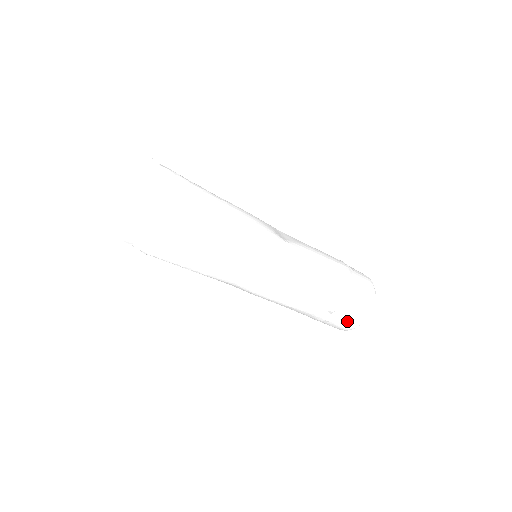
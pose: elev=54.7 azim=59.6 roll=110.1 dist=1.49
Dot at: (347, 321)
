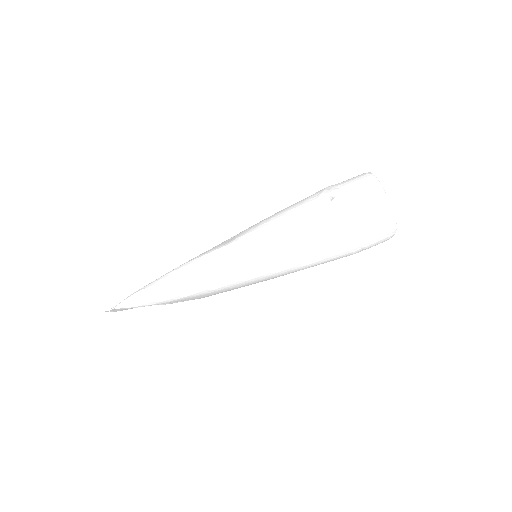
Dot at: (364, 196)
